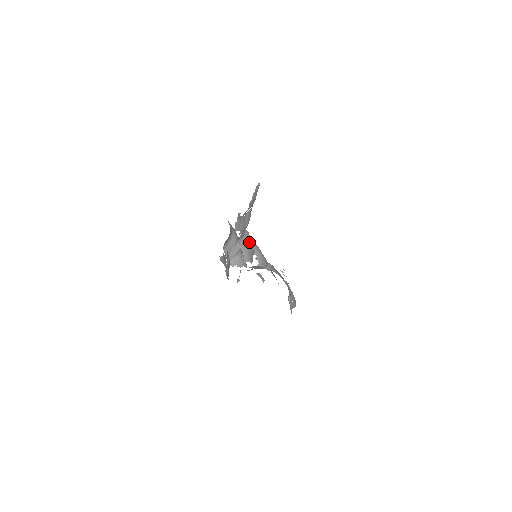
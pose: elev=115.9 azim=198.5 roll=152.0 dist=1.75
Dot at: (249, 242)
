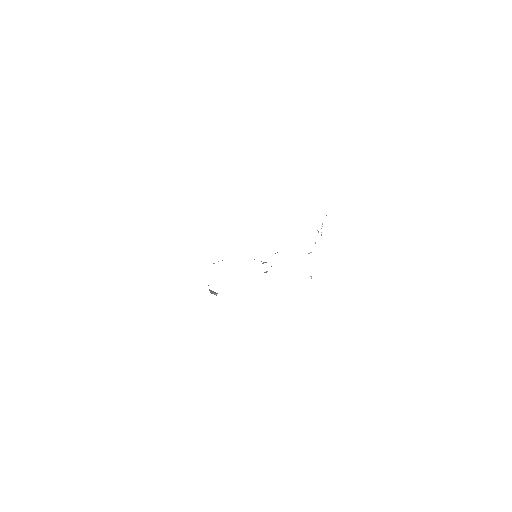
Dot at: occluded
